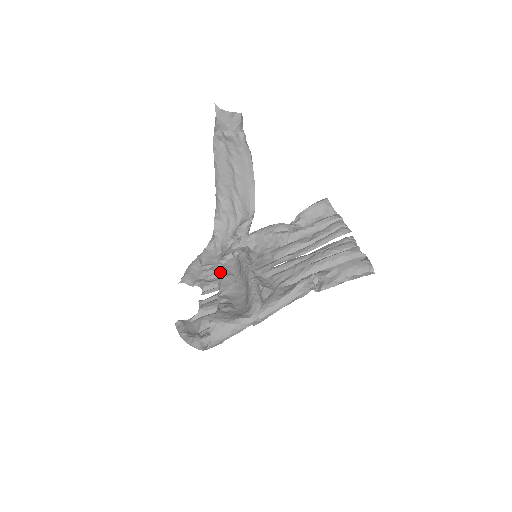
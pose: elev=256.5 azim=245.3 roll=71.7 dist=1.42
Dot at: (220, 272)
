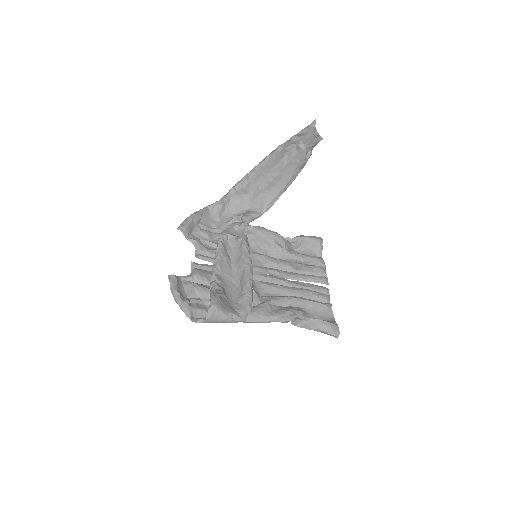
Dot at: (220, 248)
